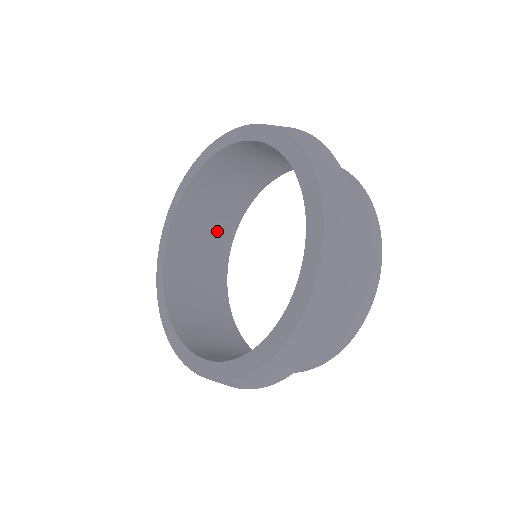
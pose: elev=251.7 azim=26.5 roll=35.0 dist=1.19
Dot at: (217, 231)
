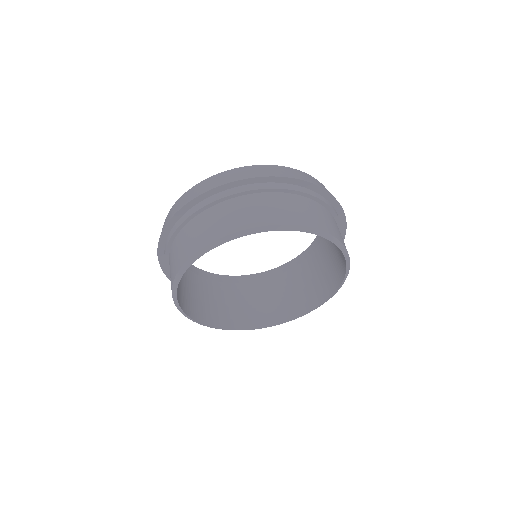
Dot at: (249, 312)
